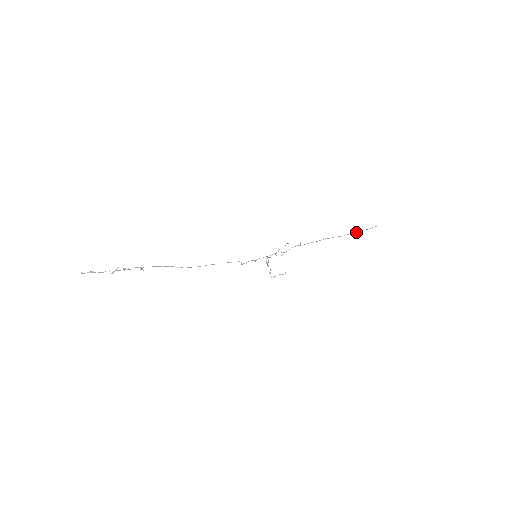
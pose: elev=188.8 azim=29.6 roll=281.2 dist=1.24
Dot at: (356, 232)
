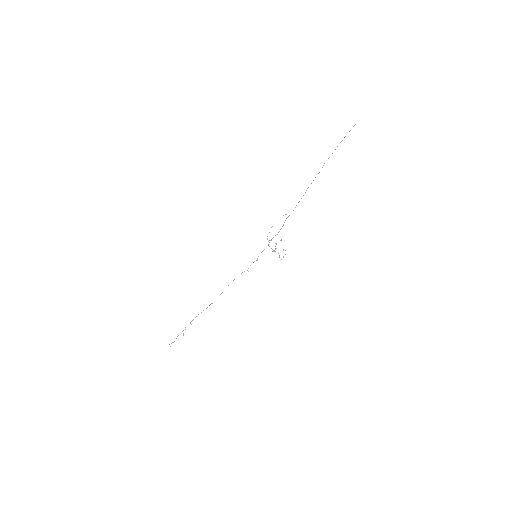
Dot at: (329, 157)
